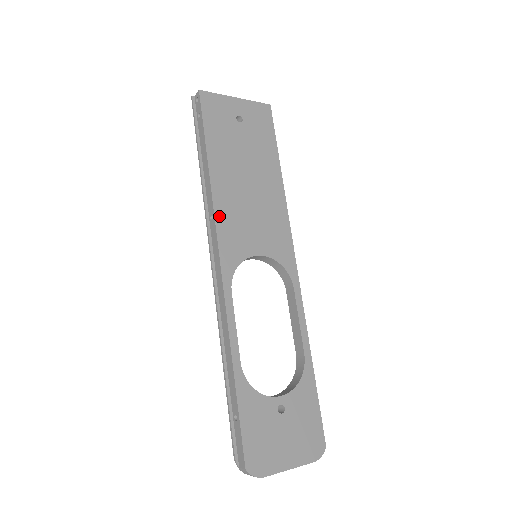
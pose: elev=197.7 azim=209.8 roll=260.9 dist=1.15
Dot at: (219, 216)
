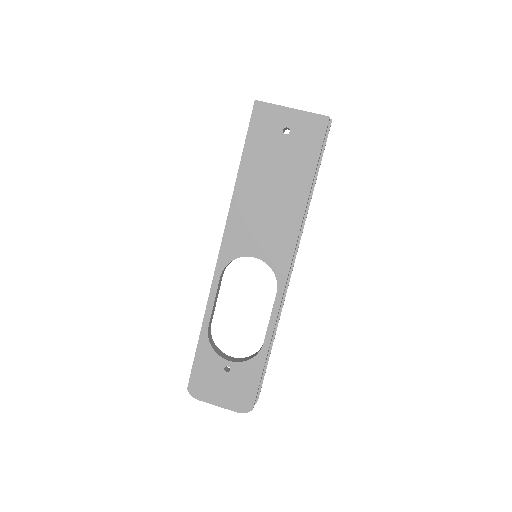
Dot at: (232, 217)
